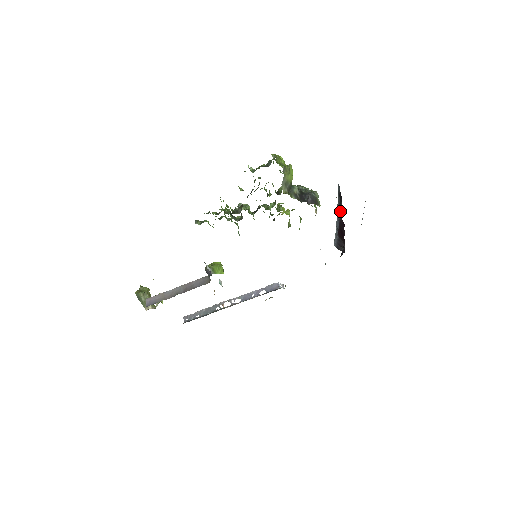
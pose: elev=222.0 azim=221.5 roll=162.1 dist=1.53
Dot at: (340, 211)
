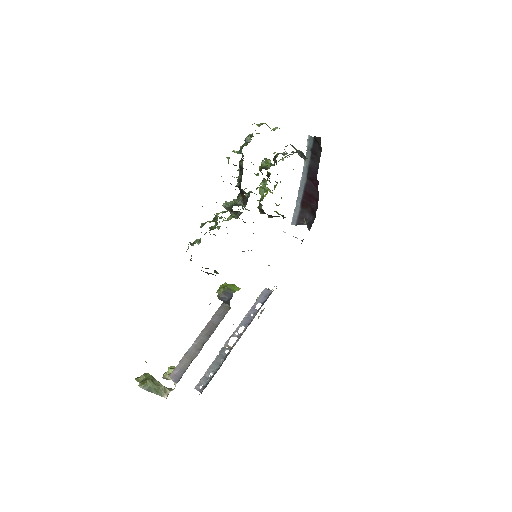
Dot at: (311, 170)
